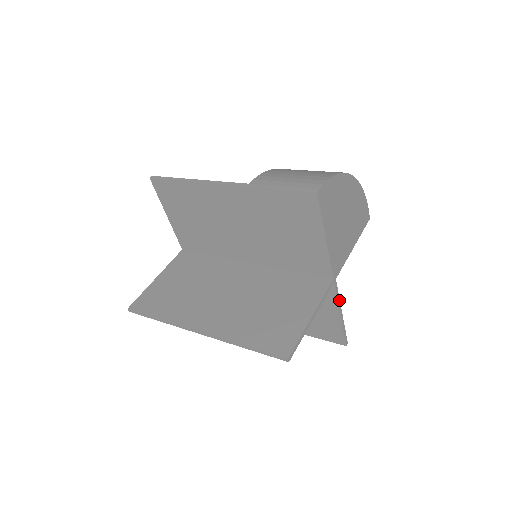
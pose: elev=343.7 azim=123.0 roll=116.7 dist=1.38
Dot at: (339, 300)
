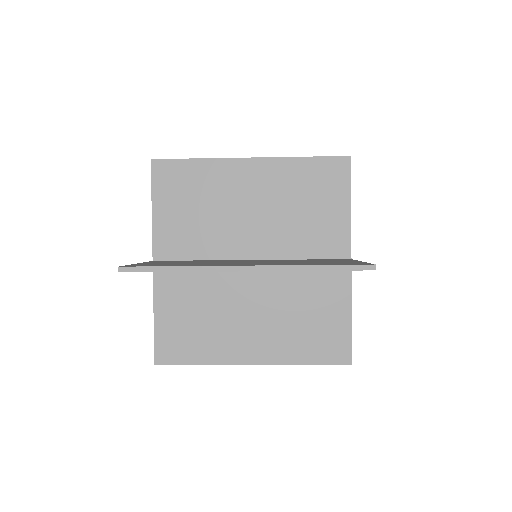
Dot at: (350, 293)
